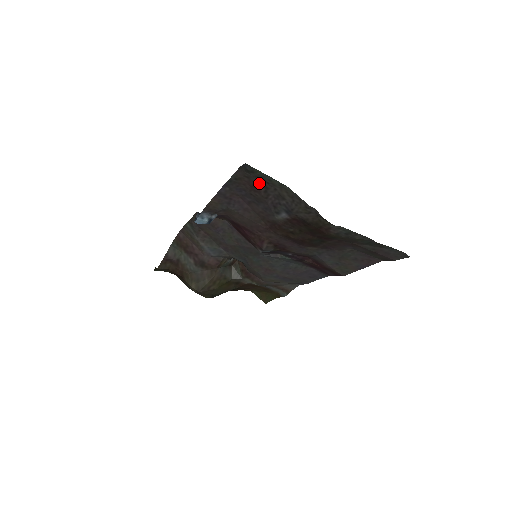
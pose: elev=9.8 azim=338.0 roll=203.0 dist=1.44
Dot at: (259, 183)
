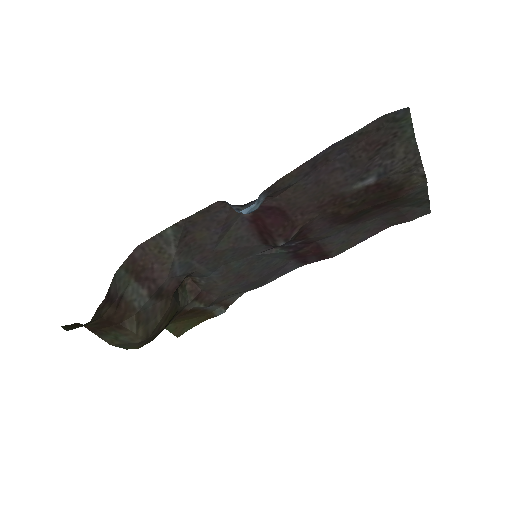
Dot at: (384, 137)
